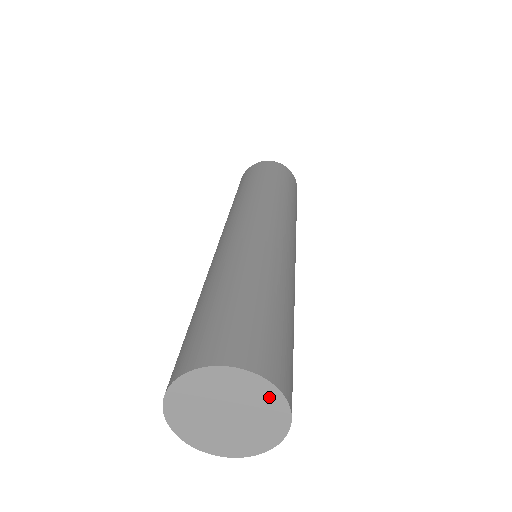
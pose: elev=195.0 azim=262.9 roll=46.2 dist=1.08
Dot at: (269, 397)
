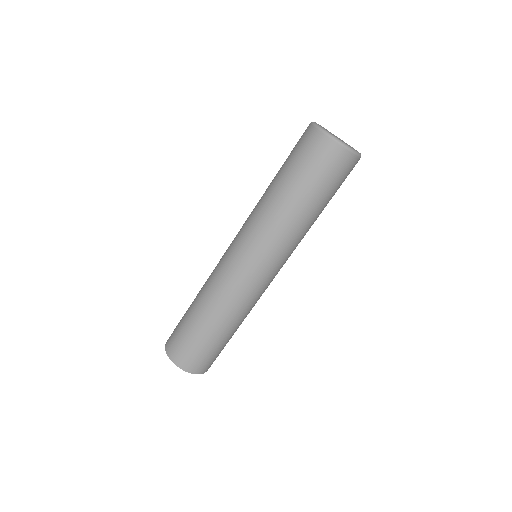
Dot at: occluded
